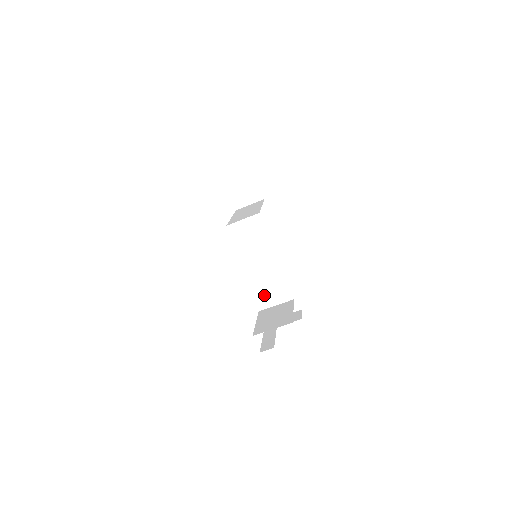
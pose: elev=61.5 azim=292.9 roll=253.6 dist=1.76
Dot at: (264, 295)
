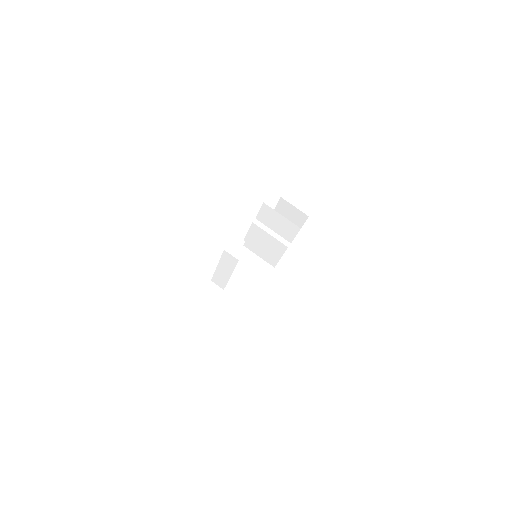
Dot at: occluded
